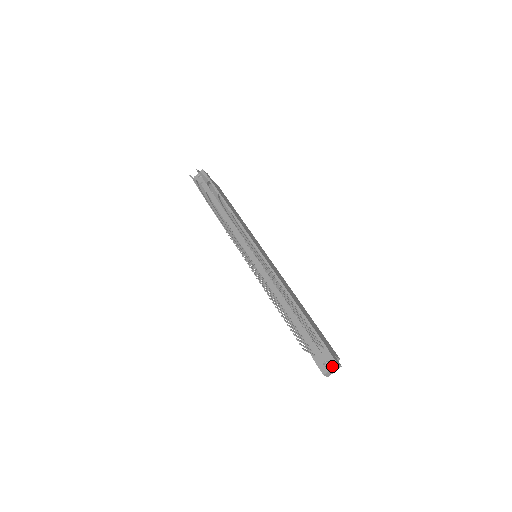
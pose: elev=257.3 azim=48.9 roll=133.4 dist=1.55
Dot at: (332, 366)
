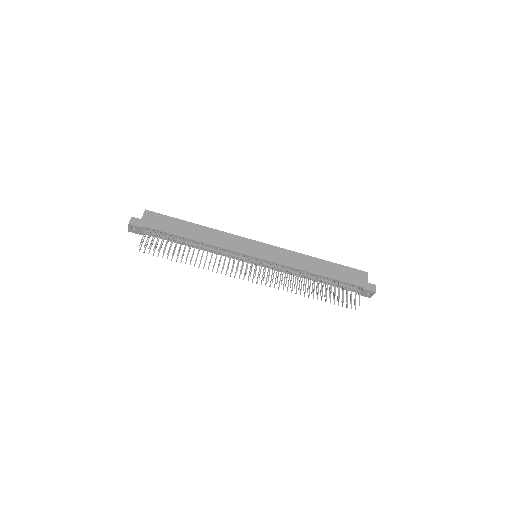
Dot at: (373, 294)
